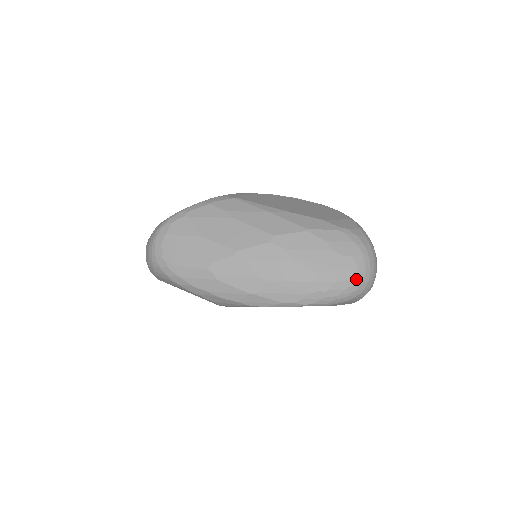
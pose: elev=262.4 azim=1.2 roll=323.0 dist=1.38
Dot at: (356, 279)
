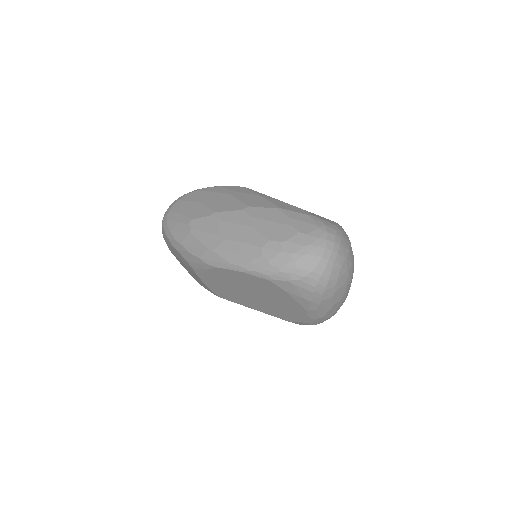
Dot at: (302, 256)
